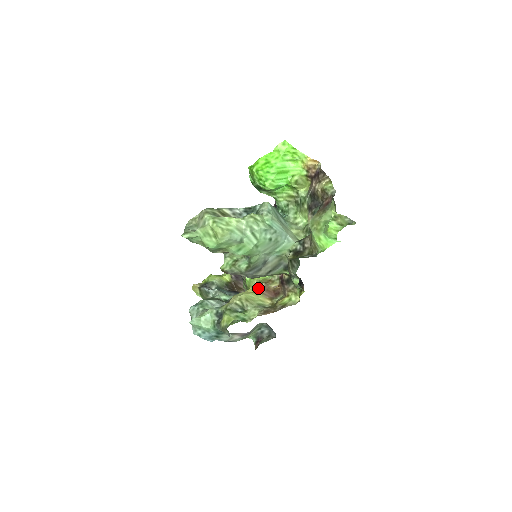
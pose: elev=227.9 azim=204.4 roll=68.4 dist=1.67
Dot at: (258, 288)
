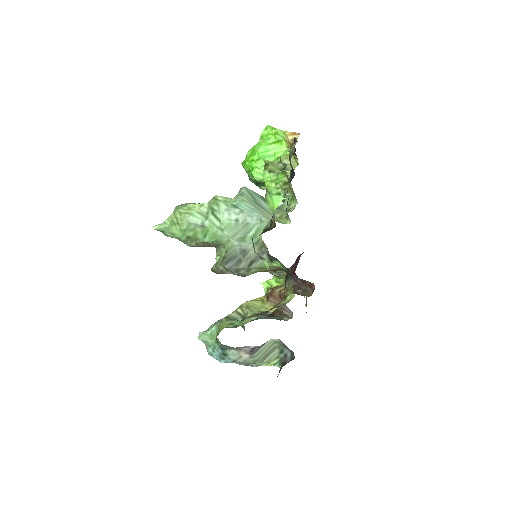
Dot at: (265, 295)
